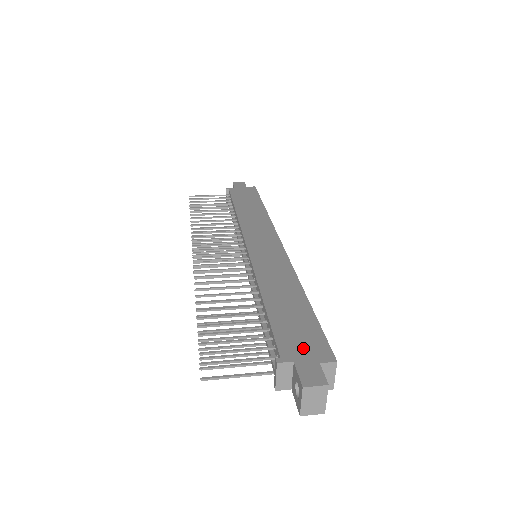
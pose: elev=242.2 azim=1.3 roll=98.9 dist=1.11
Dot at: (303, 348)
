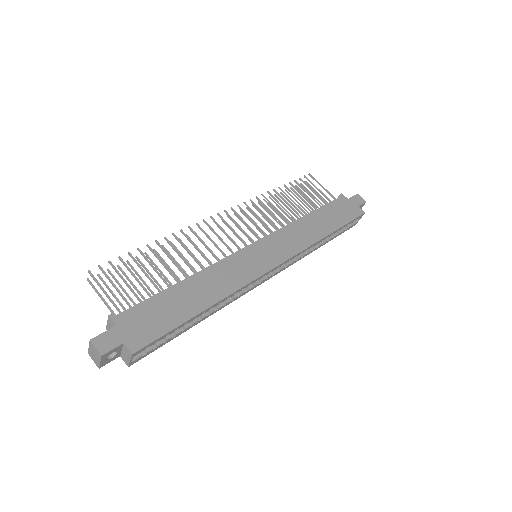
Dot at: (135, 327)
